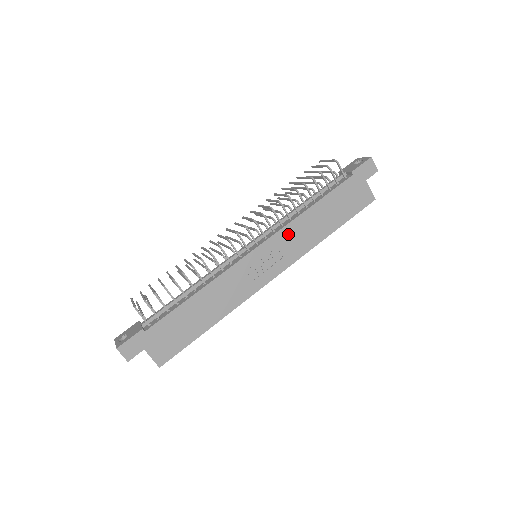
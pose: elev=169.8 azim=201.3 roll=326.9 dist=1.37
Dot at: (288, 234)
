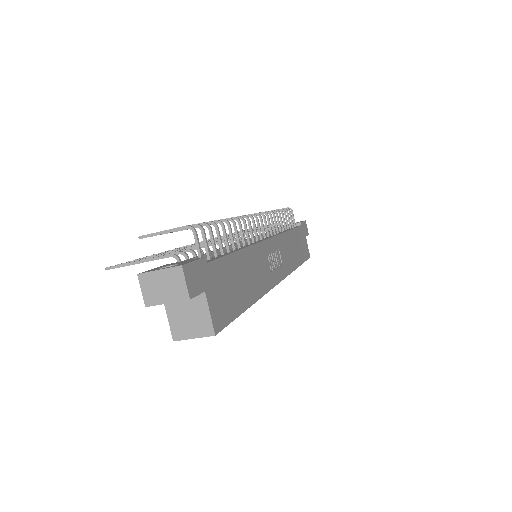
Dot at: (283, 243)
